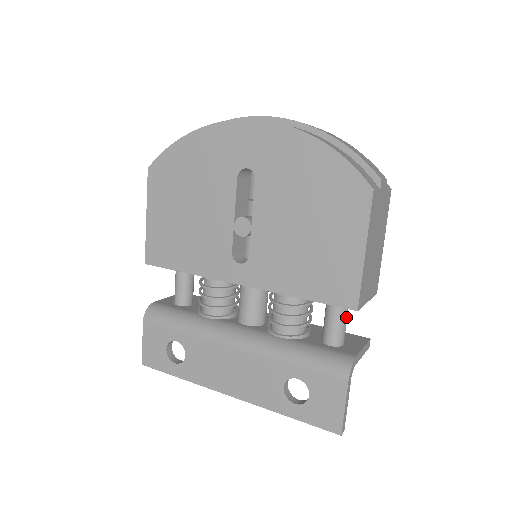
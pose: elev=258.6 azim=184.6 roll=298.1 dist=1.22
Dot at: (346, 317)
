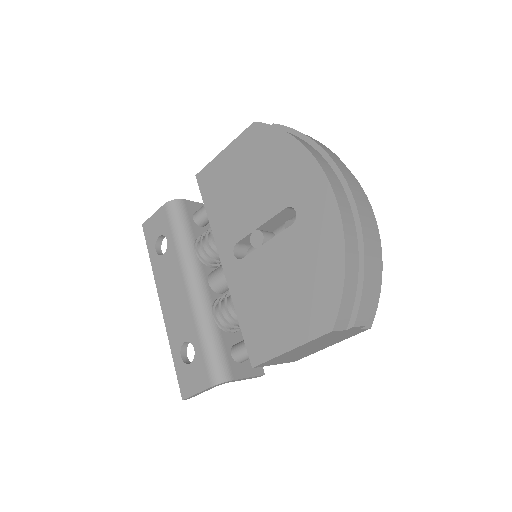
Dot at: occluded
